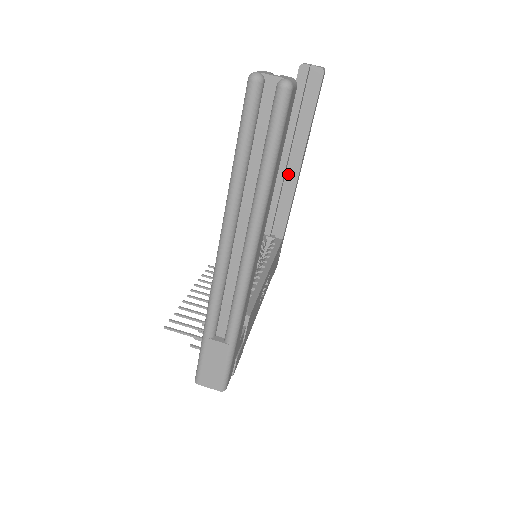
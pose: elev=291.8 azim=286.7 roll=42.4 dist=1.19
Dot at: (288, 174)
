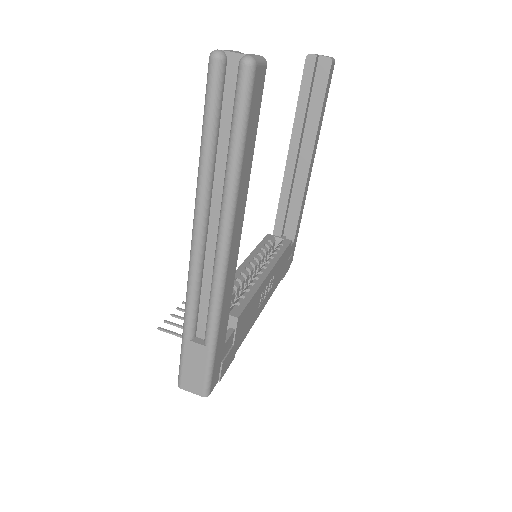
Dot at: occluded
